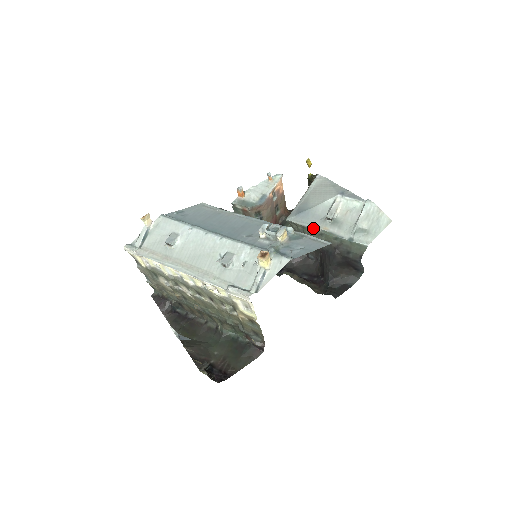
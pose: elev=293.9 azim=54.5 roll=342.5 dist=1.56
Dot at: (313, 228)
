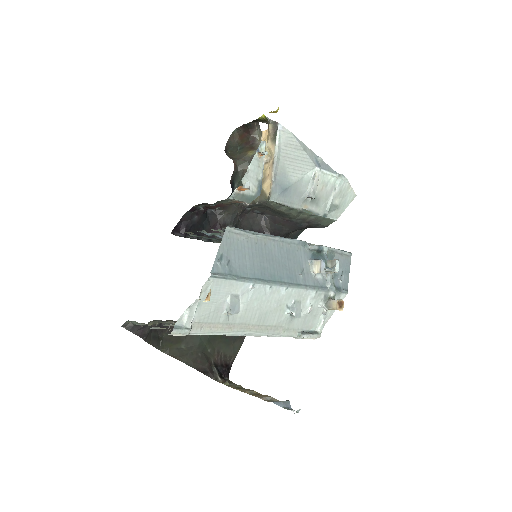
Dot at: (295, 208)
